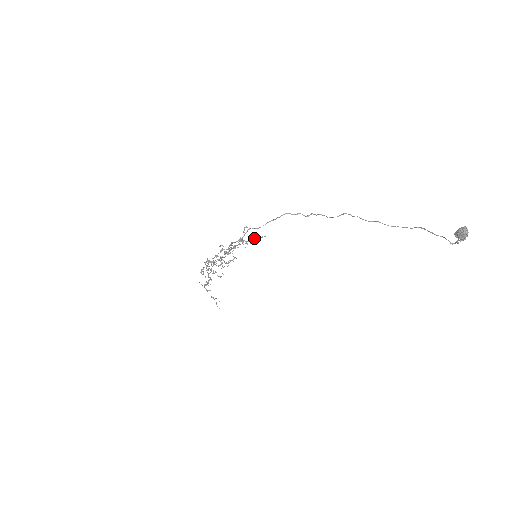
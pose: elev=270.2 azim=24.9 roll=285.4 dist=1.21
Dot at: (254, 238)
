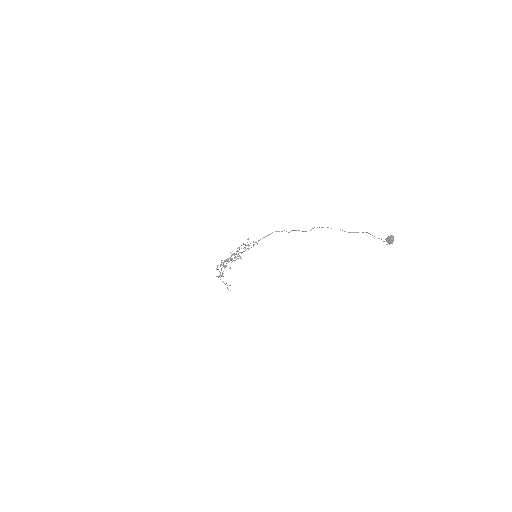
Dot at: (253, 241)
